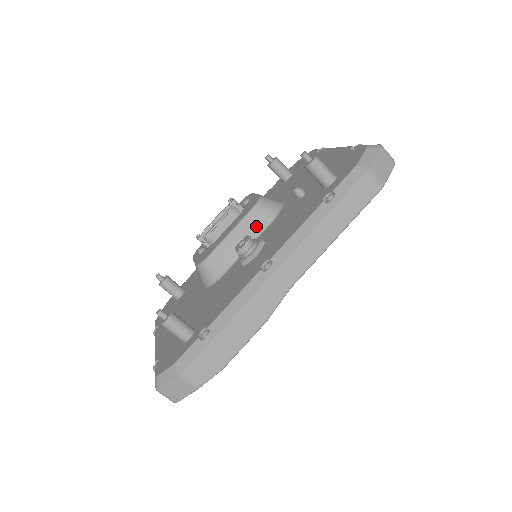
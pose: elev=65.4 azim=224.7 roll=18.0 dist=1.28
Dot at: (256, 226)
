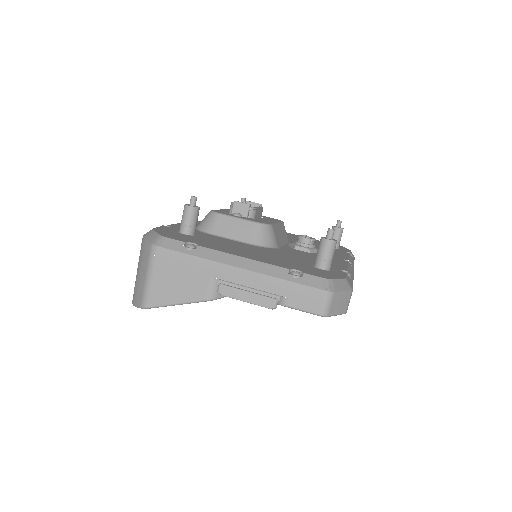
Dot at: (285, 235)
